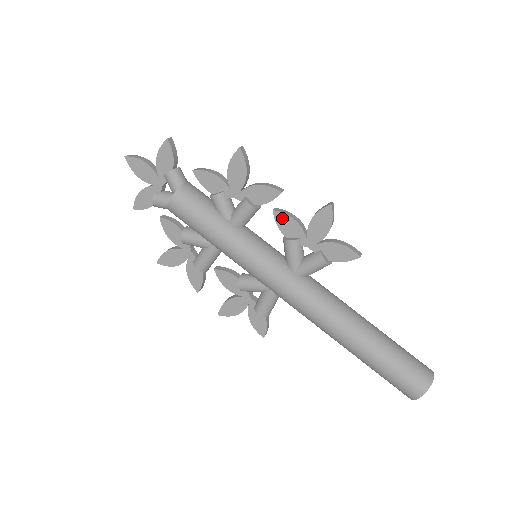
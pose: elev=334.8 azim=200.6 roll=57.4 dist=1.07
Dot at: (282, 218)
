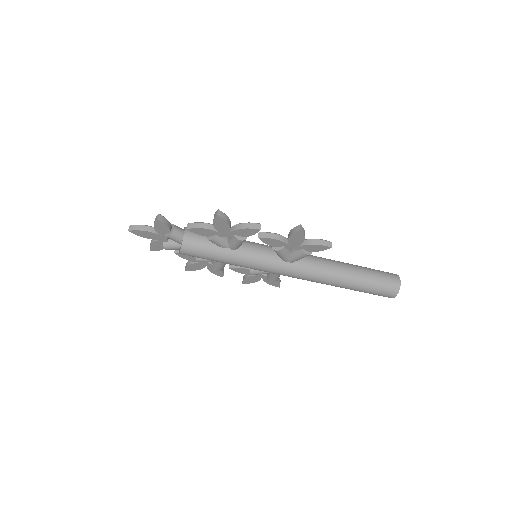
Dot at: (267, 240)
